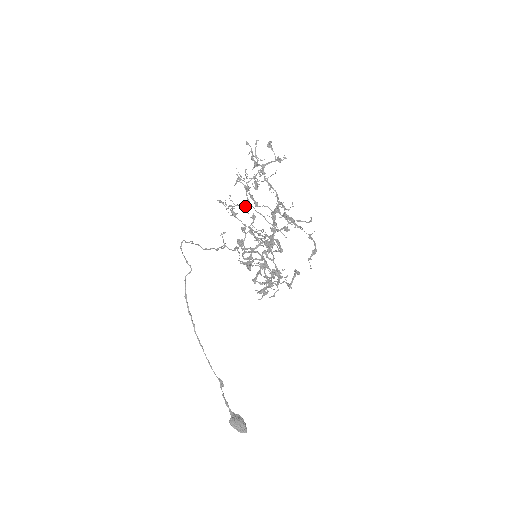
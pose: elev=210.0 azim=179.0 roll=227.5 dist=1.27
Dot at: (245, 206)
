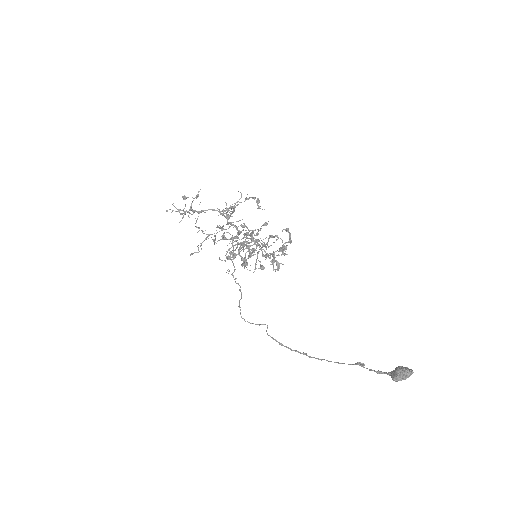
Dot at: (206, 238)
